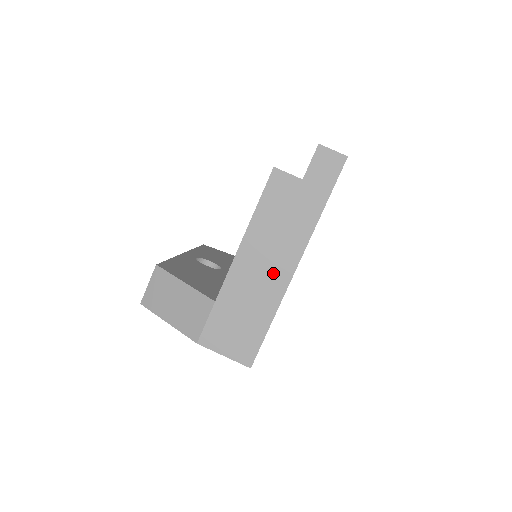
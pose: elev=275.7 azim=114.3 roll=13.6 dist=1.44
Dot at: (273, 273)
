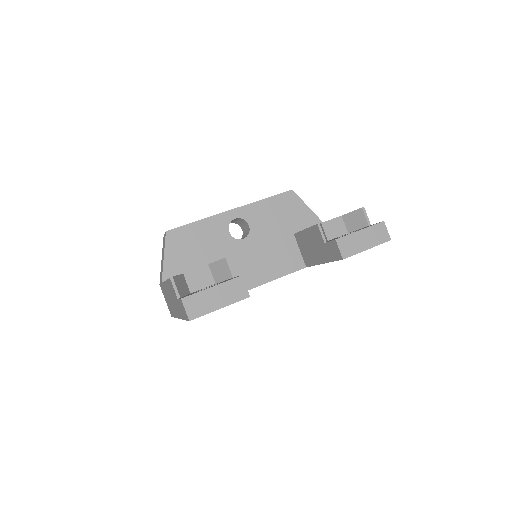
Dot at: (173, 307)
